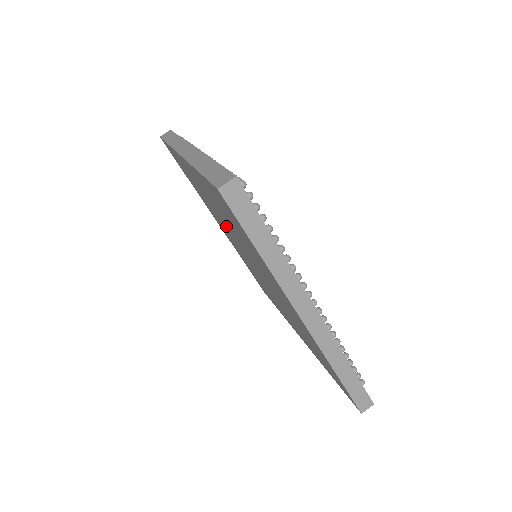
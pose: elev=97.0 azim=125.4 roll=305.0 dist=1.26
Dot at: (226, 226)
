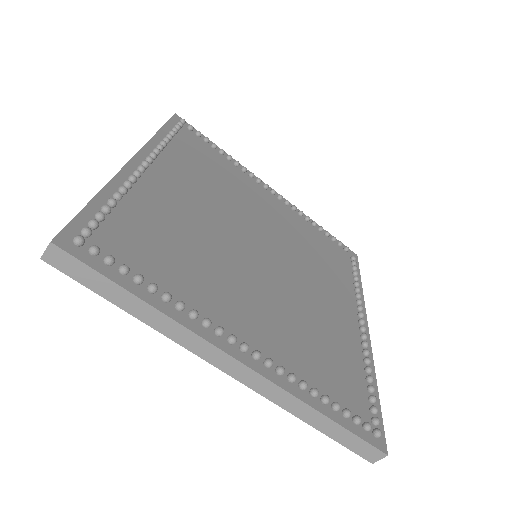
Dot at: occluded
